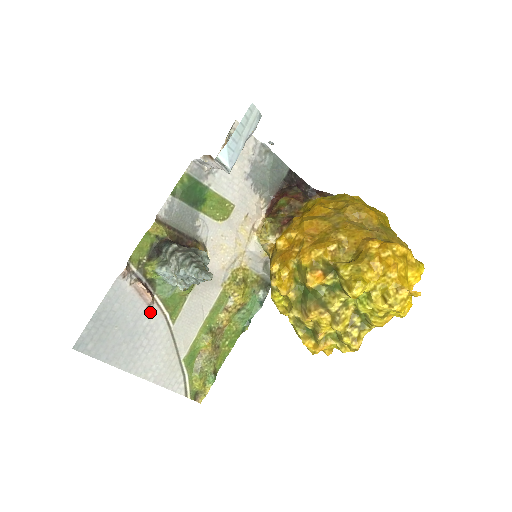
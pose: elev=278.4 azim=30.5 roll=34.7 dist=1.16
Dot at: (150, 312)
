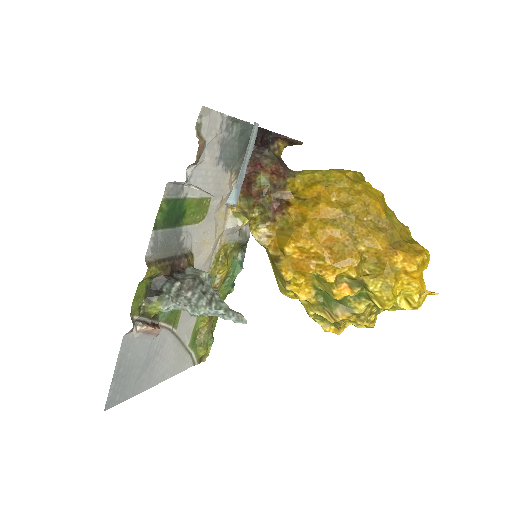
Dot at: (157, 336)
